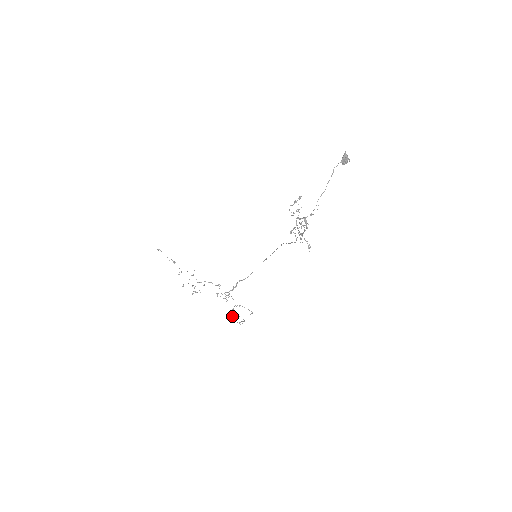
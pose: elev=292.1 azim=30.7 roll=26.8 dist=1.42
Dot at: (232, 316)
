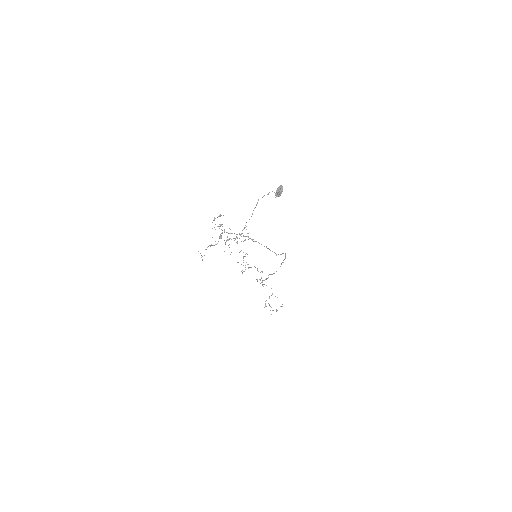
Dot at: occluded
